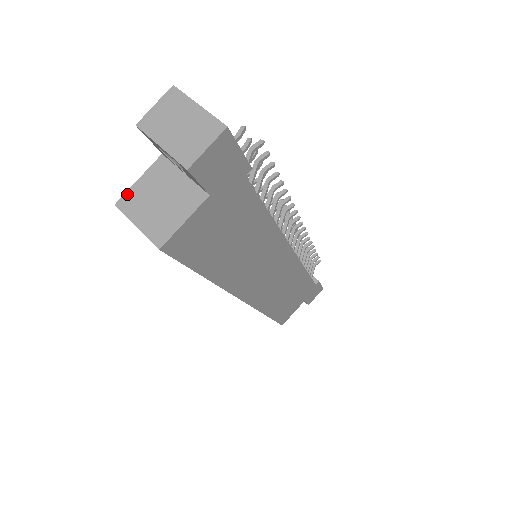
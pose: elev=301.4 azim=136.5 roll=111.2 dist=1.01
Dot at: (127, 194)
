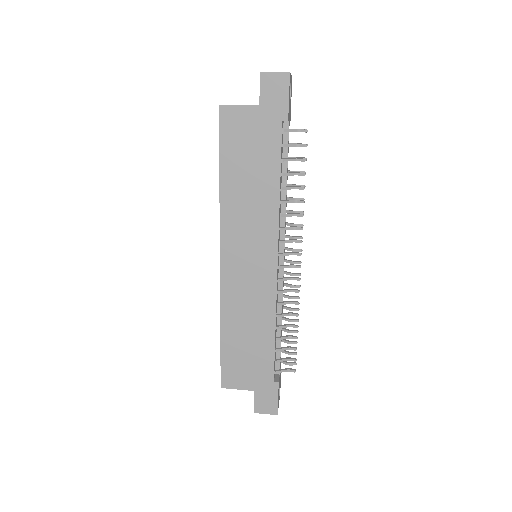
Dot at: occluded
